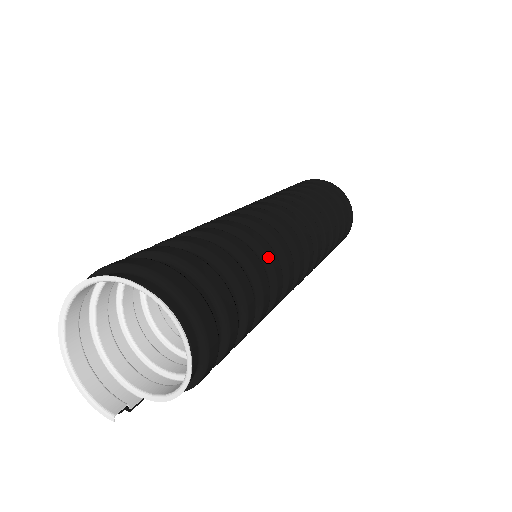
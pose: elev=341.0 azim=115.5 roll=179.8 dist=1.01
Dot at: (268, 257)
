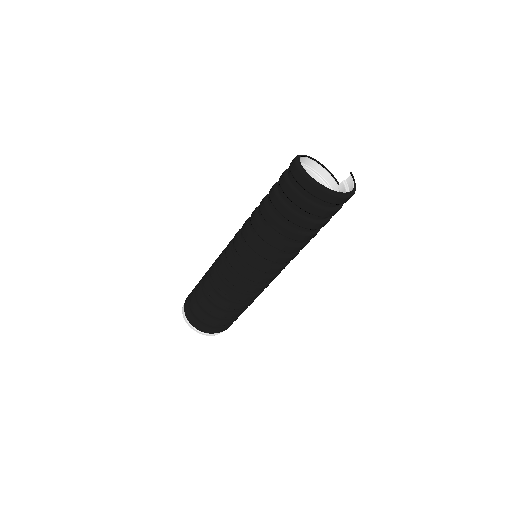
Dot at: (231, 298)
